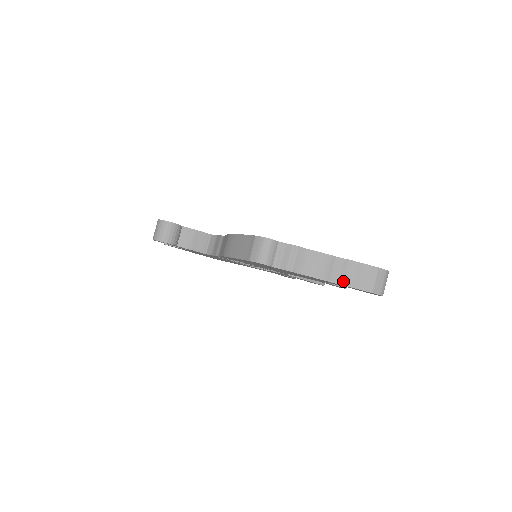
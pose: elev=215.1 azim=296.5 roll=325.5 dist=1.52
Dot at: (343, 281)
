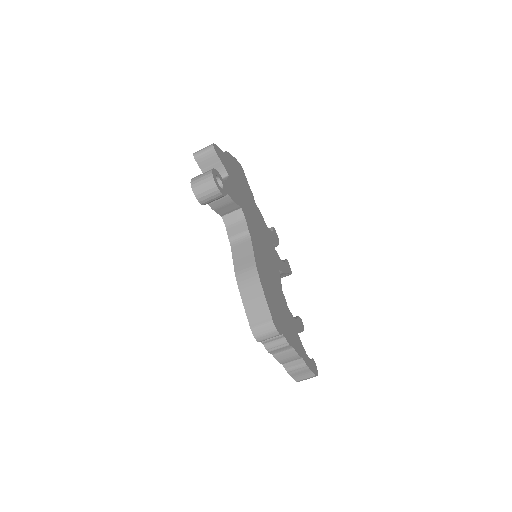
Dot at: (289, 370)
